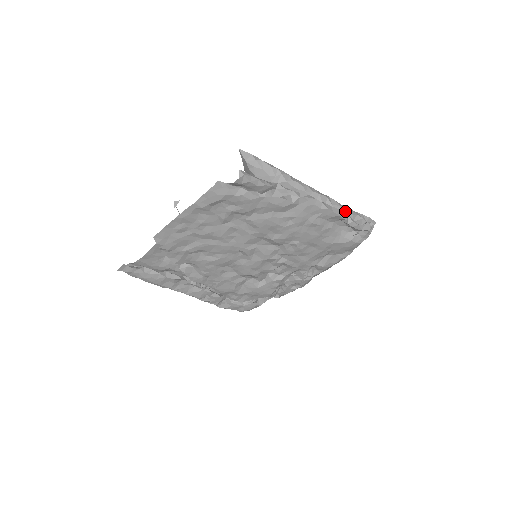
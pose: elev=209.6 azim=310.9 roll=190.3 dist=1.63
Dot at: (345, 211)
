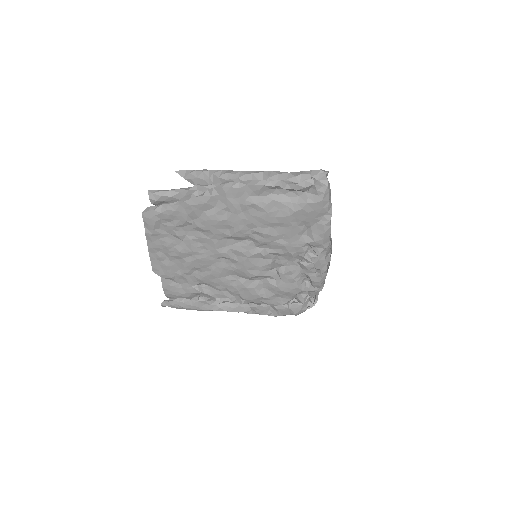
Dot at: (285, 177)
